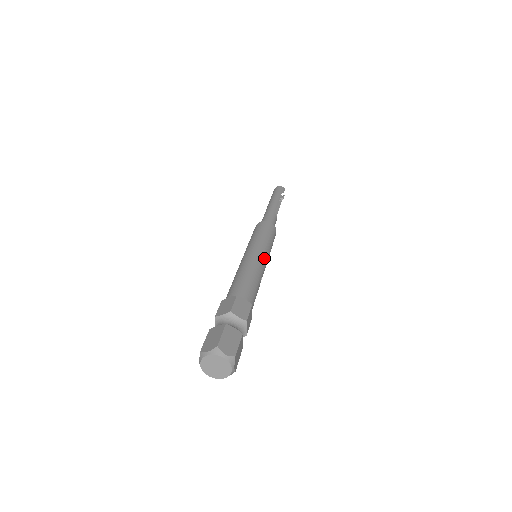
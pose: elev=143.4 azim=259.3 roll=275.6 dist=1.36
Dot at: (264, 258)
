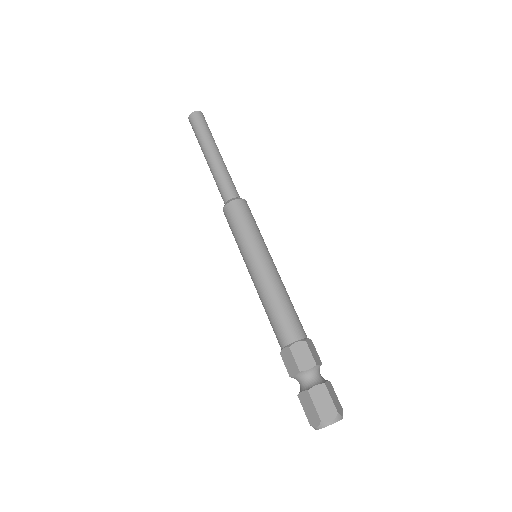
Dot at: (274, 264)
